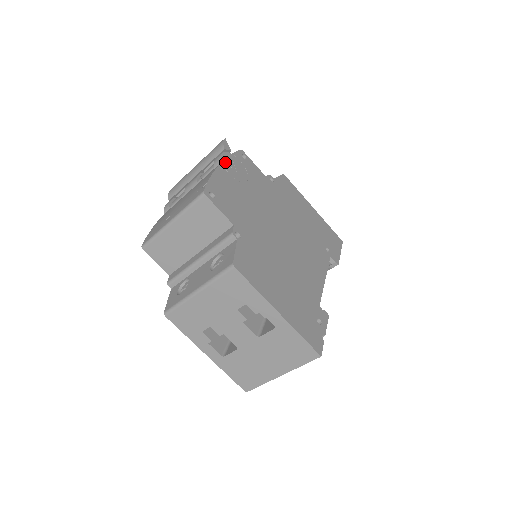
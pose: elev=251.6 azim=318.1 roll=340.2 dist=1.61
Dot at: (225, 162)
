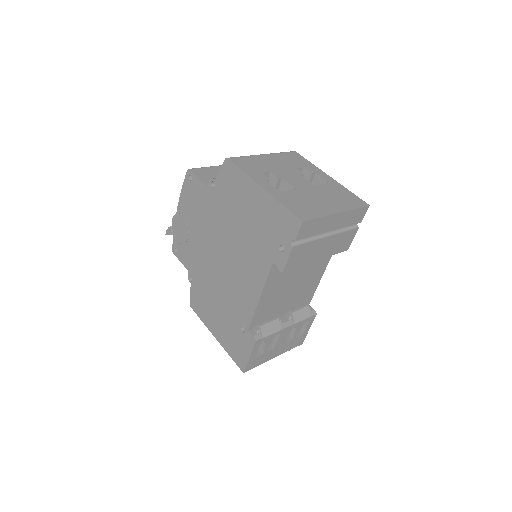
Dot at: occluded
